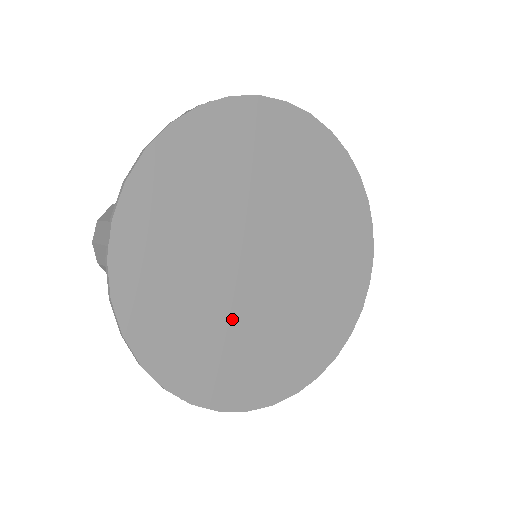
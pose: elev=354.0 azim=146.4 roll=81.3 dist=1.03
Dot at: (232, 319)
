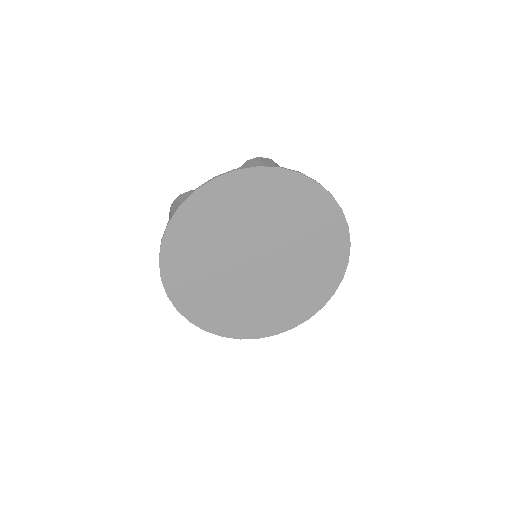
Dot at: (257, 298)
